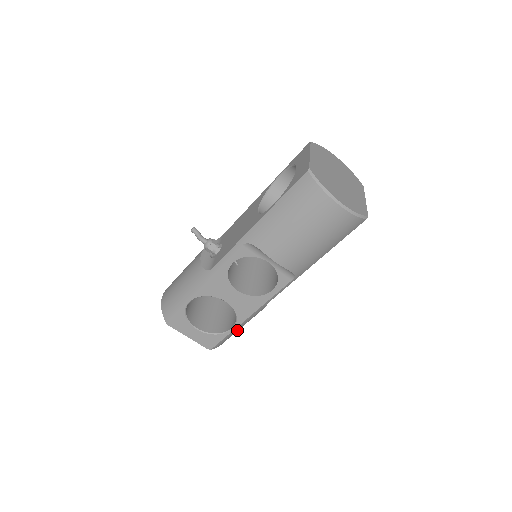
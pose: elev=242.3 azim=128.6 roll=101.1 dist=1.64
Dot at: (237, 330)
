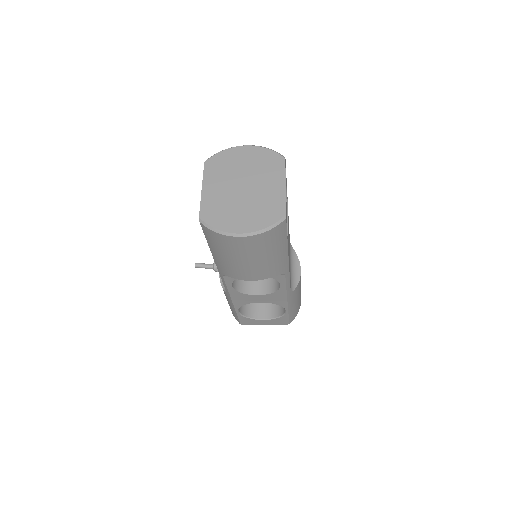
Dot at: (294, 306)
